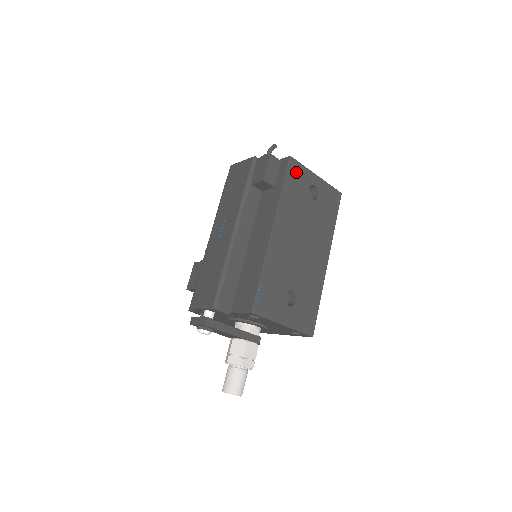
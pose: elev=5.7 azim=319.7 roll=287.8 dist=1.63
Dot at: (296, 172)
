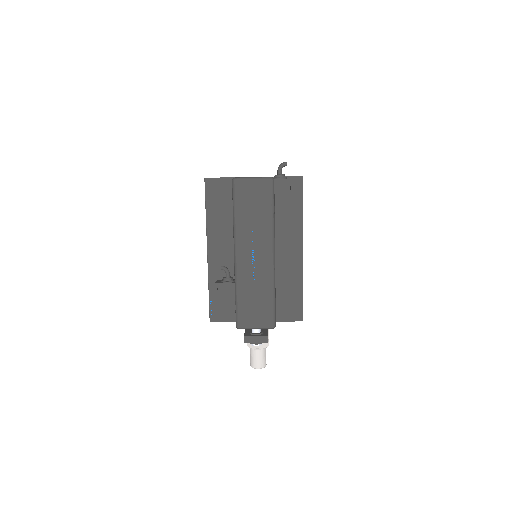
Dot at: occluded
